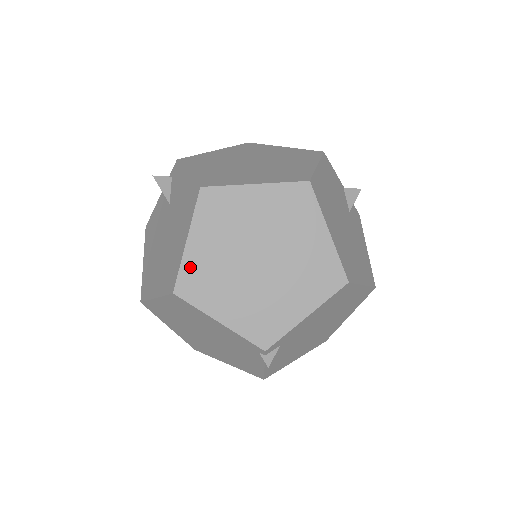
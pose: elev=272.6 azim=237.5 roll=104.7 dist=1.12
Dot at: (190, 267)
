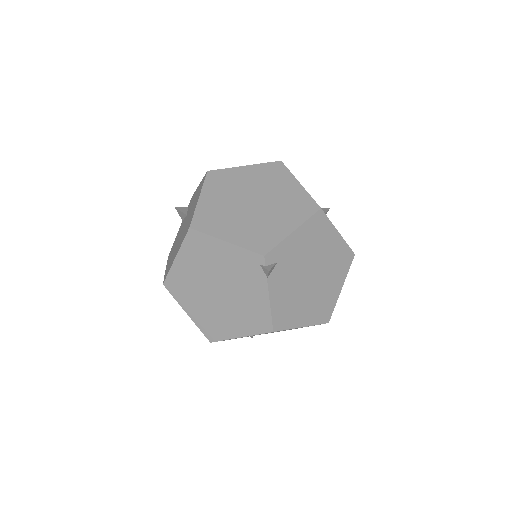
Dot at: (202, 212)
